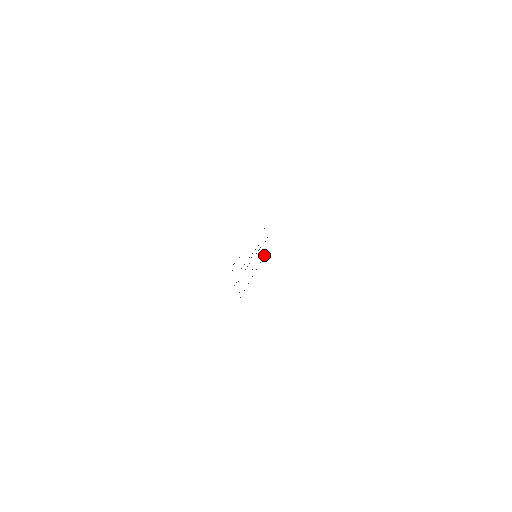
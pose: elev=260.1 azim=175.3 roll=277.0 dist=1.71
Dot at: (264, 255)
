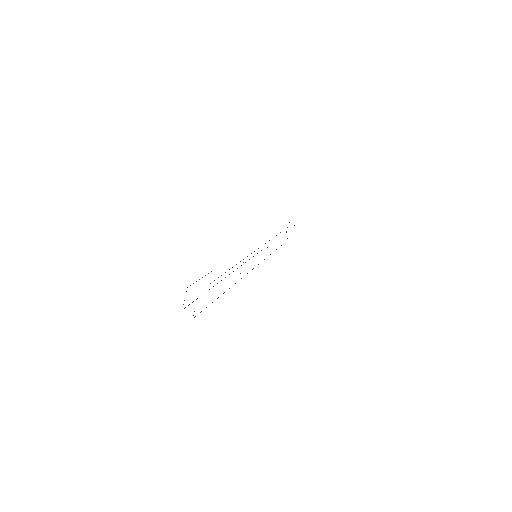
Dot at: occluded
